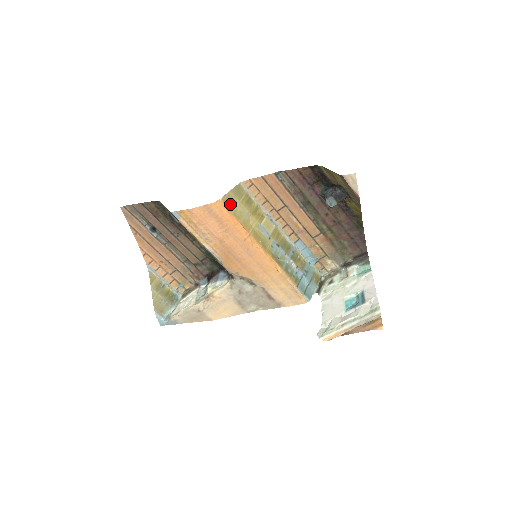
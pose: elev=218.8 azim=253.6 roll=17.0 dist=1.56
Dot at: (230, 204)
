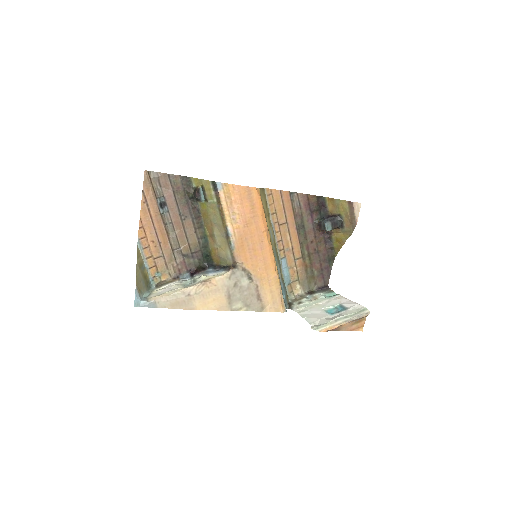
Dot at: (261, 197)
